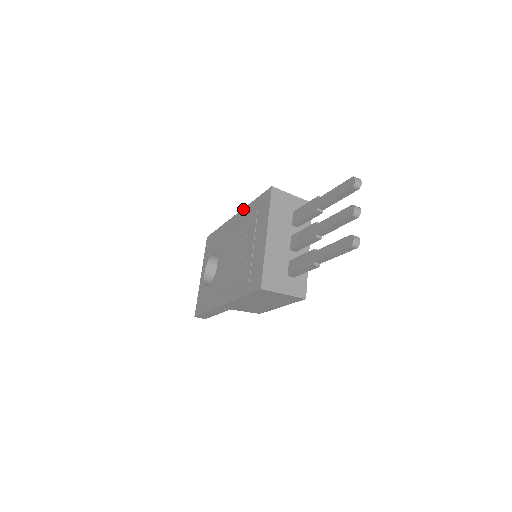
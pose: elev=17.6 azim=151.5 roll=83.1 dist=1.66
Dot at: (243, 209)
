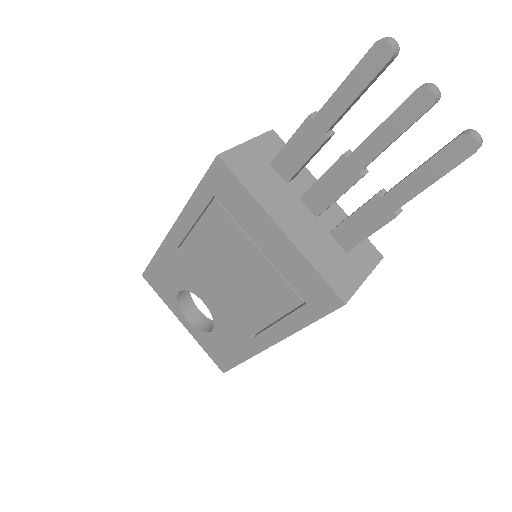
Dot at: (182, 214)
